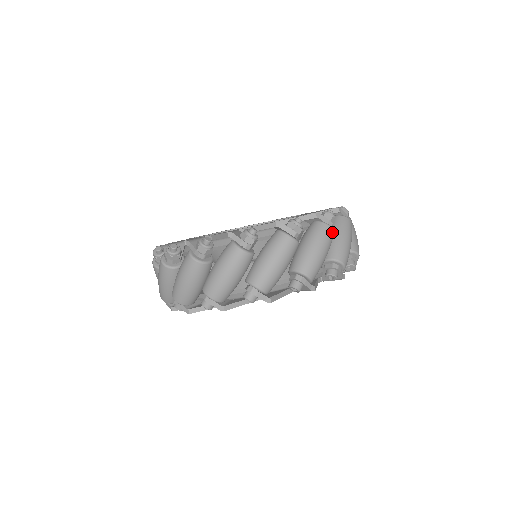
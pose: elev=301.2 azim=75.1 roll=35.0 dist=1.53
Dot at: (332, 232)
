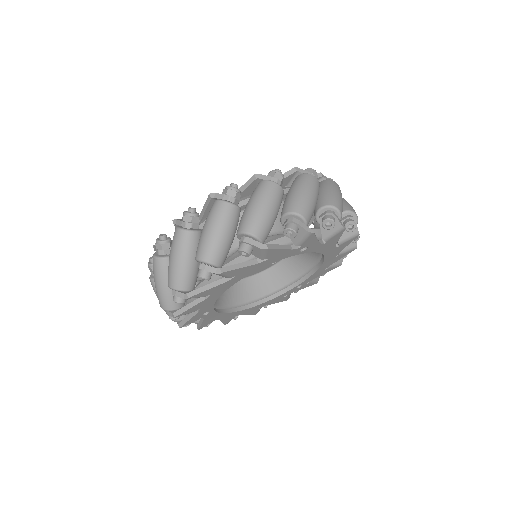
Dot at: (339, 187)
